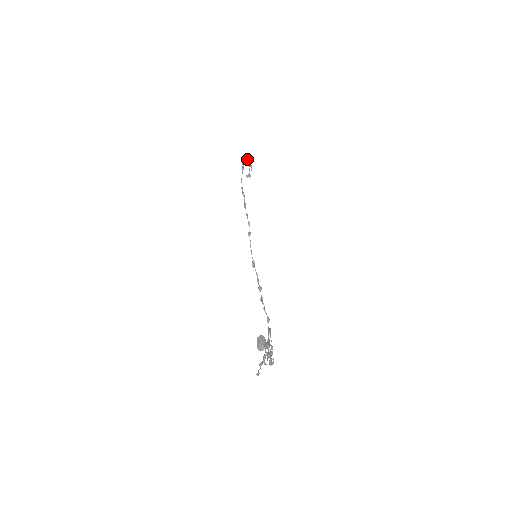
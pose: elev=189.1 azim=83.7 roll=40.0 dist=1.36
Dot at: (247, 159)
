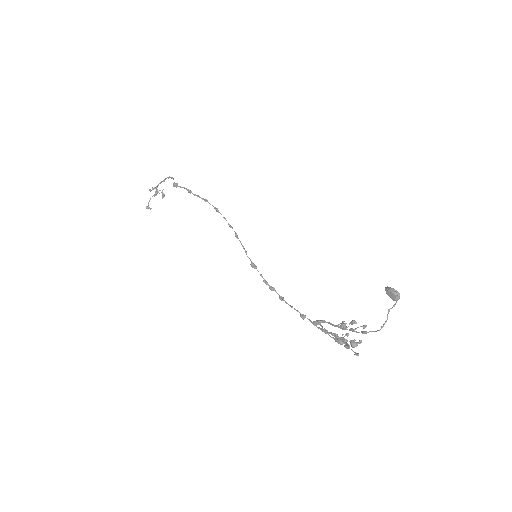
Dot at: (157, 185)
